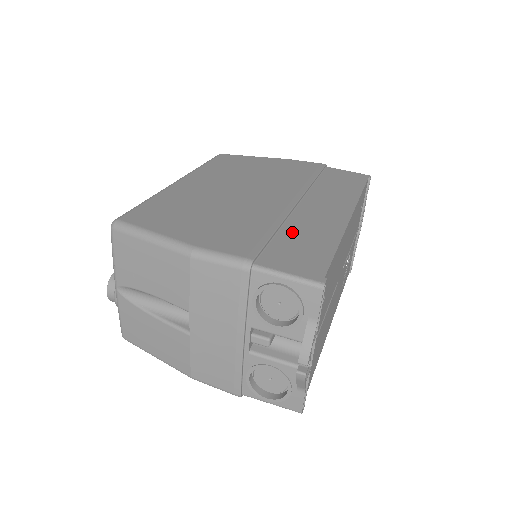
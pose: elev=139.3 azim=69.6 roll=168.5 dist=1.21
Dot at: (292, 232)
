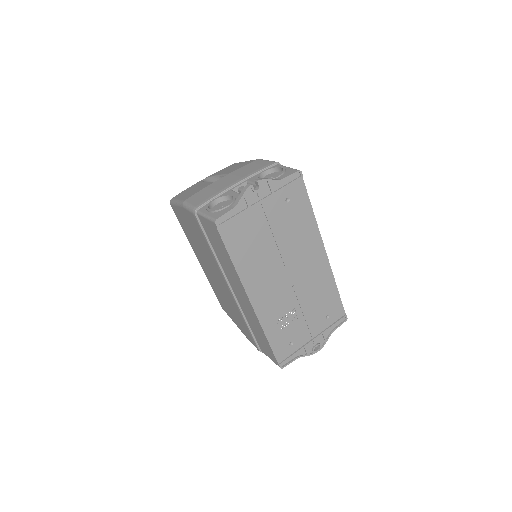
Dot at: occluded
